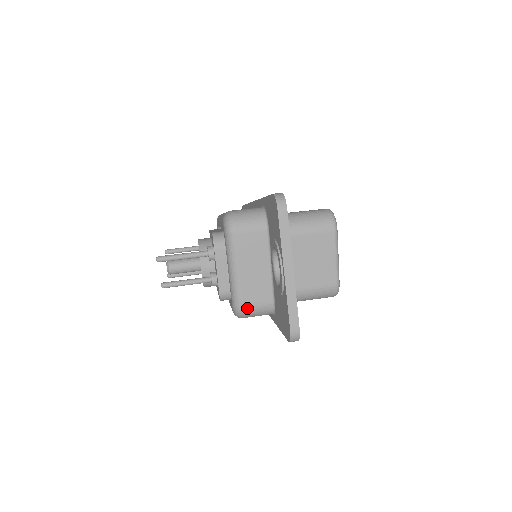
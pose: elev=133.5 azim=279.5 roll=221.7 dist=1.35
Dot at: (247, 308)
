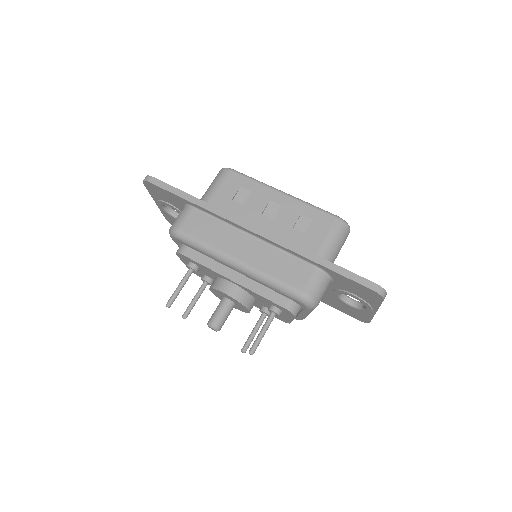
Dot at: occluded
